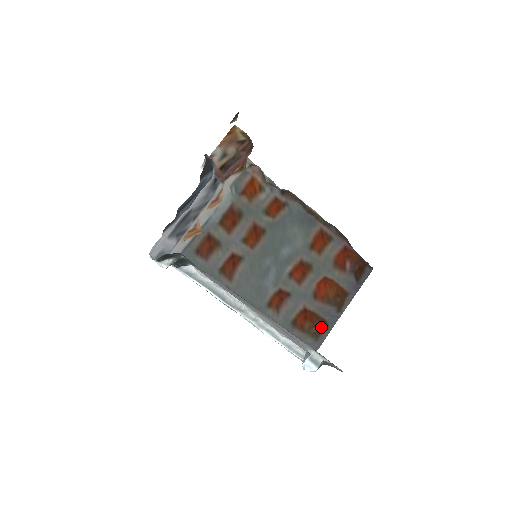
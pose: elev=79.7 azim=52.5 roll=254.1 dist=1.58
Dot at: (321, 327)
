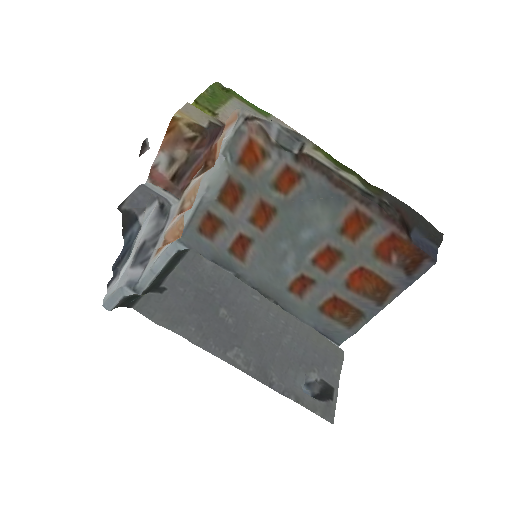
Dot at: (355, 317)
